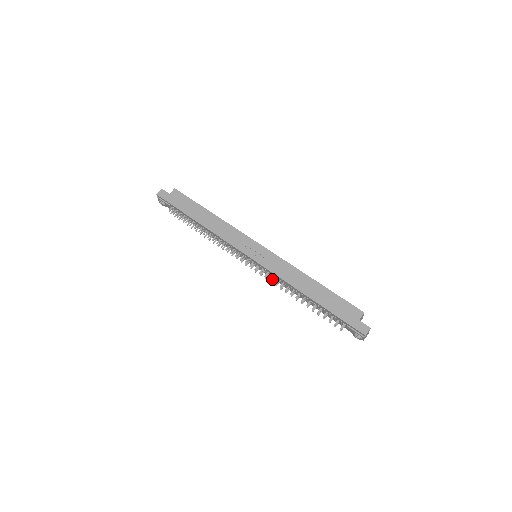
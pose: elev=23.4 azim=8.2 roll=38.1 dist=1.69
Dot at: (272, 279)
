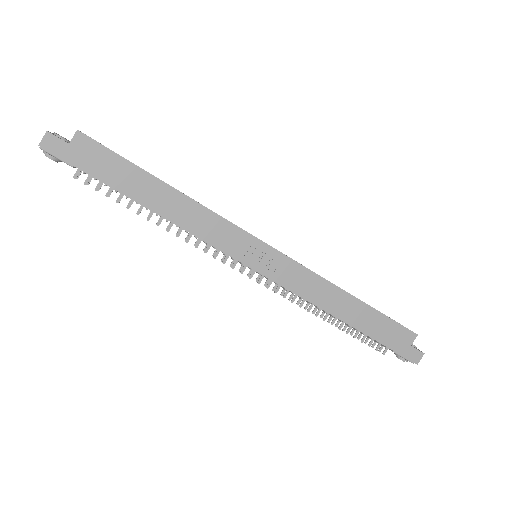
Dot at: (284, 290)
